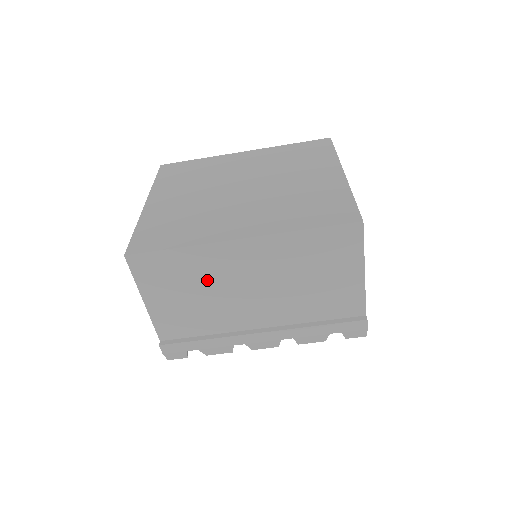
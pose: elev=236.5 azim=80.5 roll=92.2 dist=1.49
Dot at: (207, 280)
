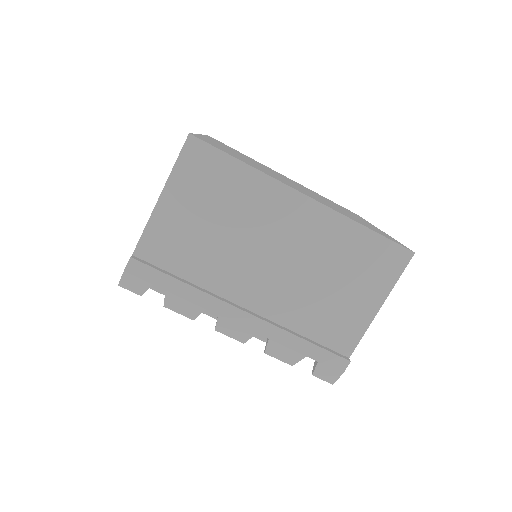
Dot at: (242, 217)
